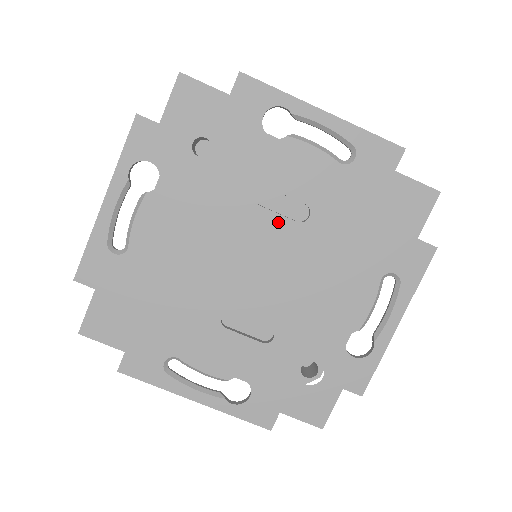
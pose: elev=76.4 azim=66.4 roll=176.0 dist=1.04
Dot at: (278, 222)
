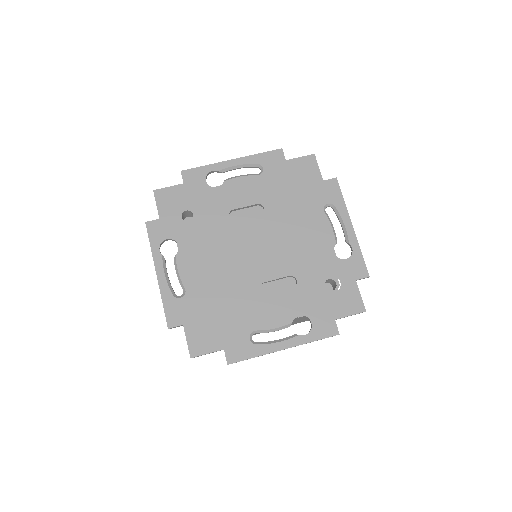
Dot at: (251, 222)
